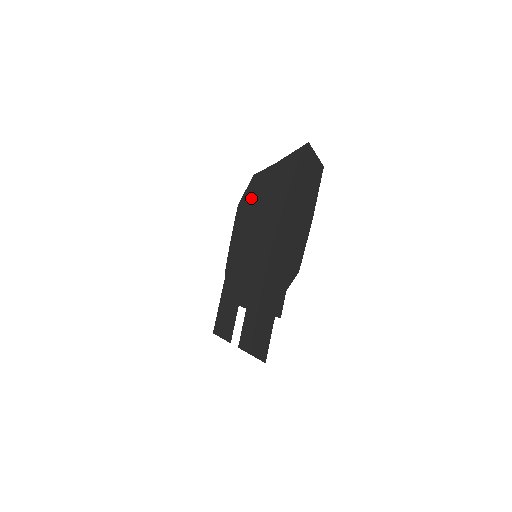
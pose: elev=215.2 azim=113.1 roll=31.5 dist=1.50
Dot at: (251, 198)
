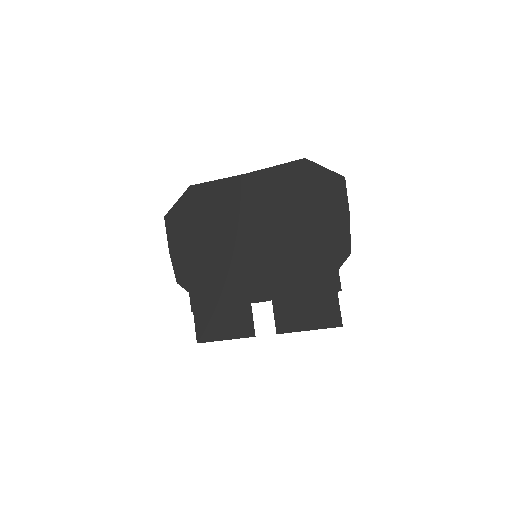
Dot at: (201, 207)
